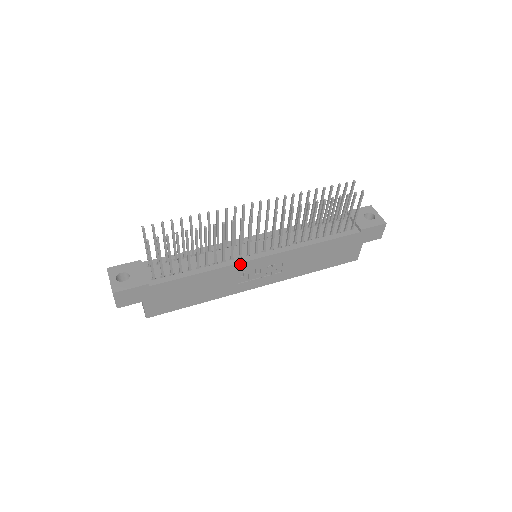
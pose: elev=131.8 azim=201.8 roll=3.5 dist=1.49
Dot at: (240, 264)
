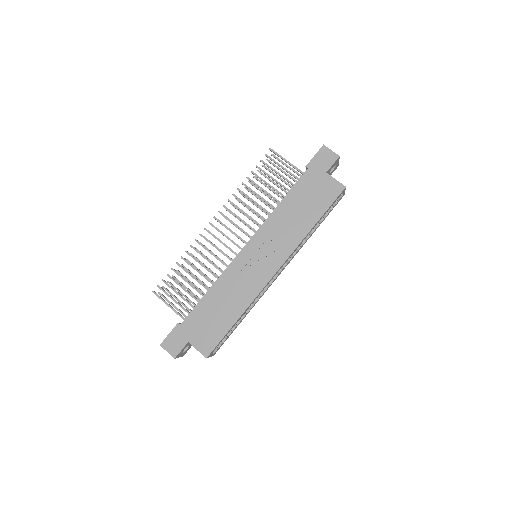
Dot at: (232, 264)
